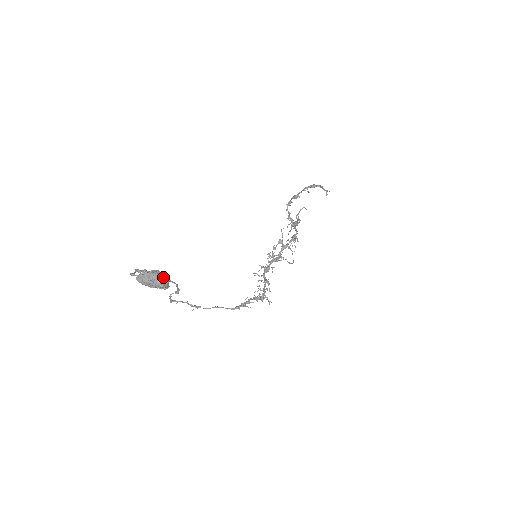
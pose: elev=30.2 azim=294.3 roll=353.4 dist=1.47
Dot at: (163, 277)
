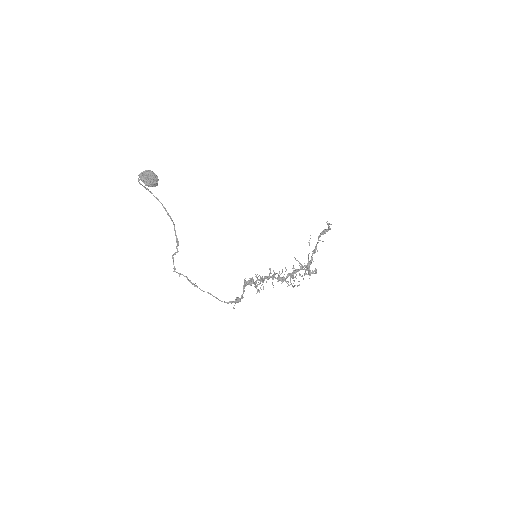
Dot at: occluded
